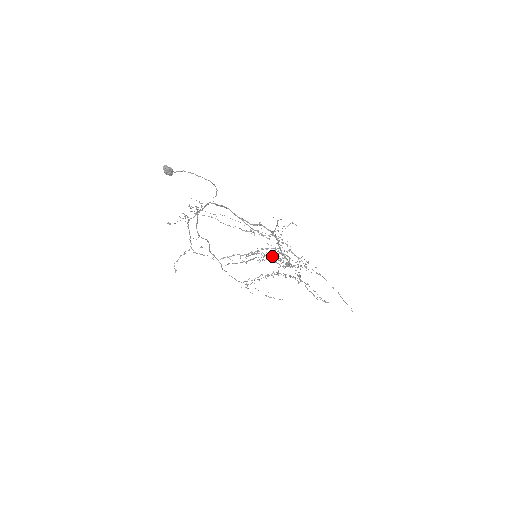
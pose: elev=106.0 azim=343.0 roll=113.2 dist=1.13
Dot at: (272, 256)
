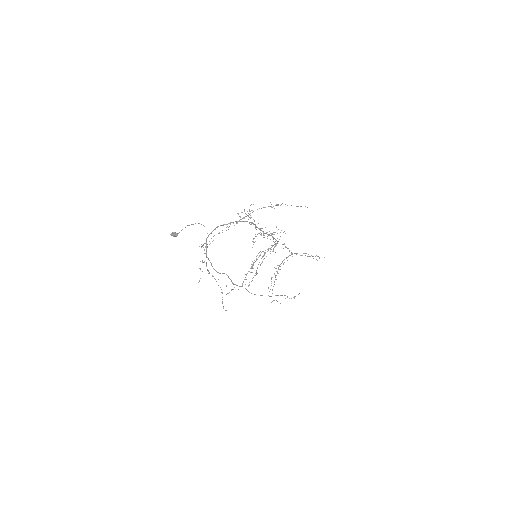
Dot at: (264, 252)
